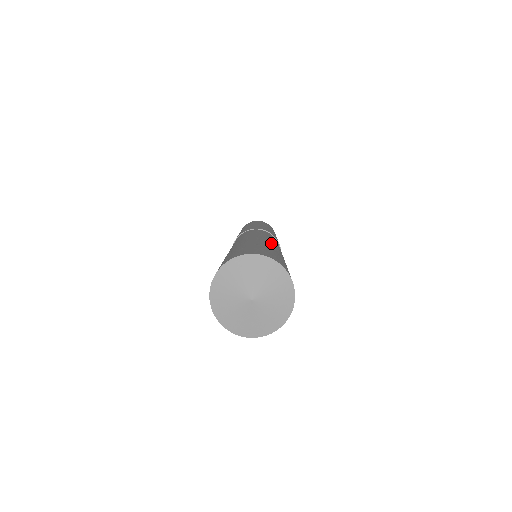
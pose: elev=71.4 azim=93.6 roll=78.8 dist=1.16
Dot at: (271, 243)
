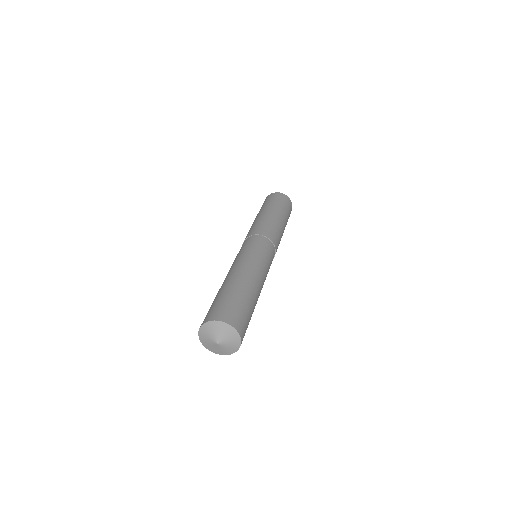
Dot at: (233, 274)
